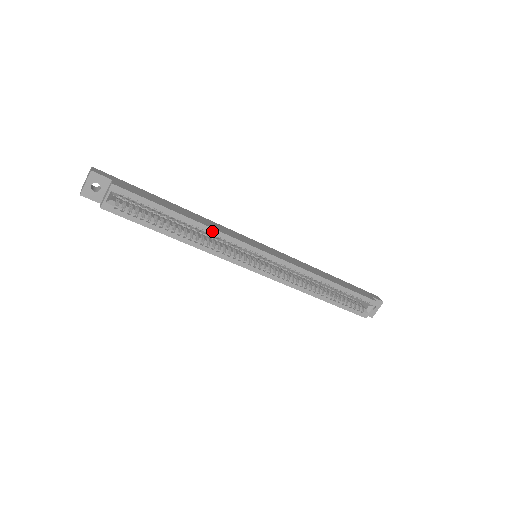
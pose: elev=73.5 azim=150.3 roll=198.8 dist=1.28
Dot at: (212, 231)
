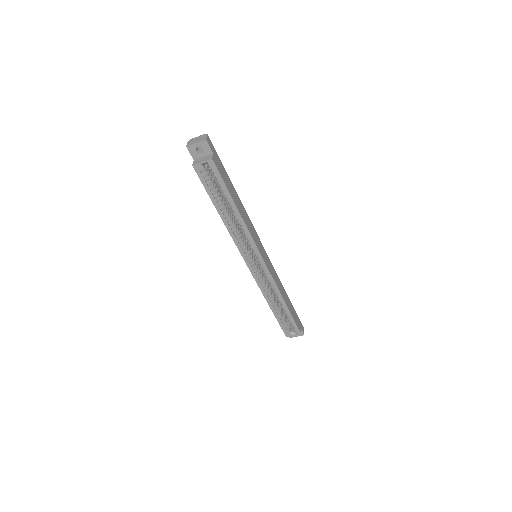
Dot at: (245, 227)
